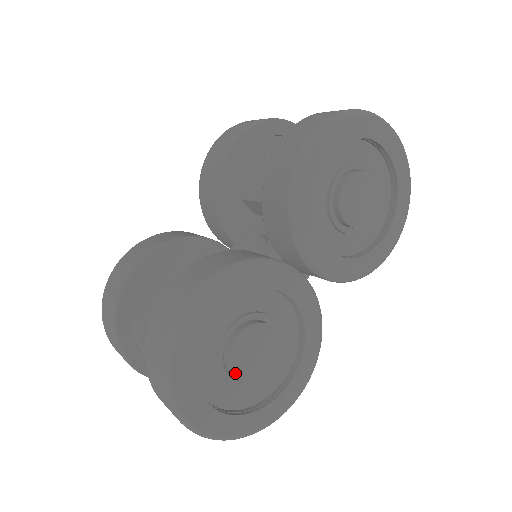
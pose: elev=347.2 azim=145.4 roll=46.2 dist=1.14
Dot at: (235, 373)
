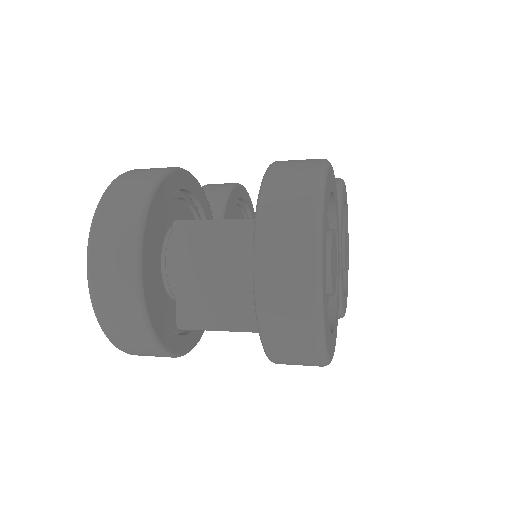
Dot at: (331, 257)
